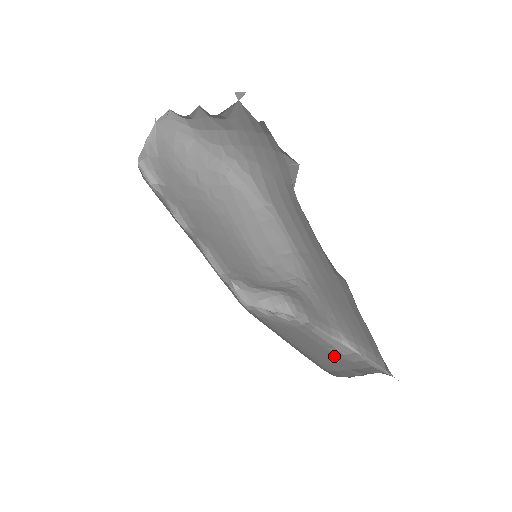
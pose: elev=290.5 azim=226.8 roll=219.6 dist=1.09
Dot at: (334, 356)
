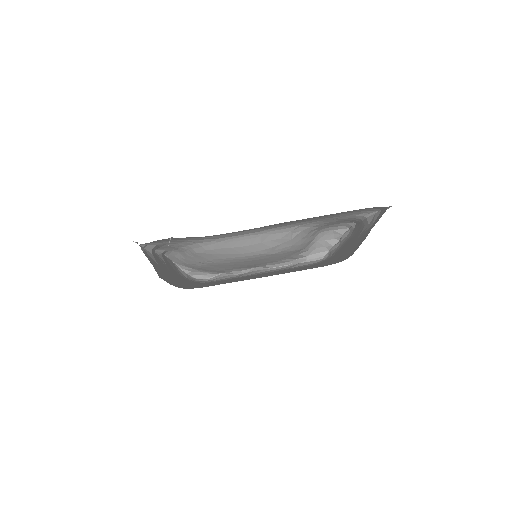
Dot at: (362, 235)
